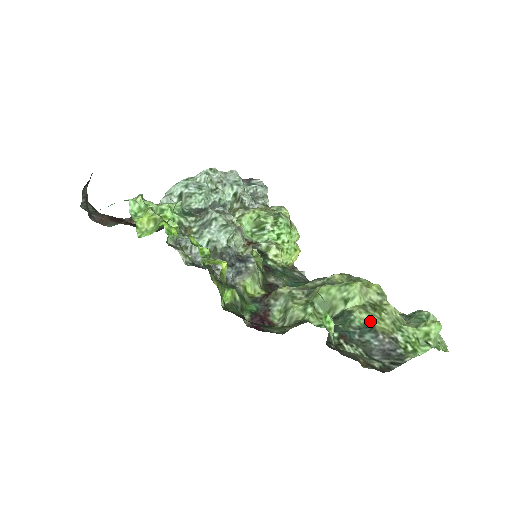
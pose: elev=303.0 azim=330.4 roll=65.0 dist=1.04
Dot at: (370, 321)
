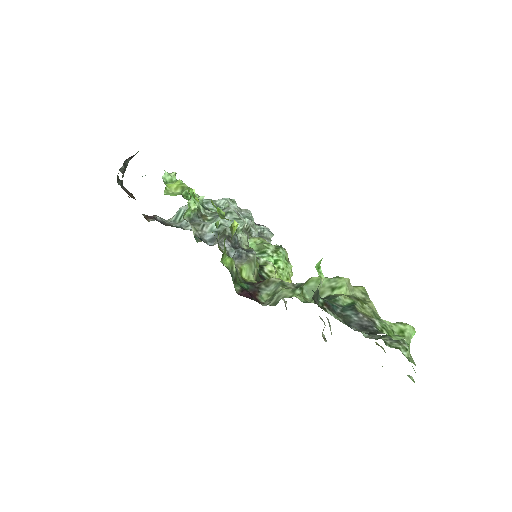
Dot at: (353, 304)
